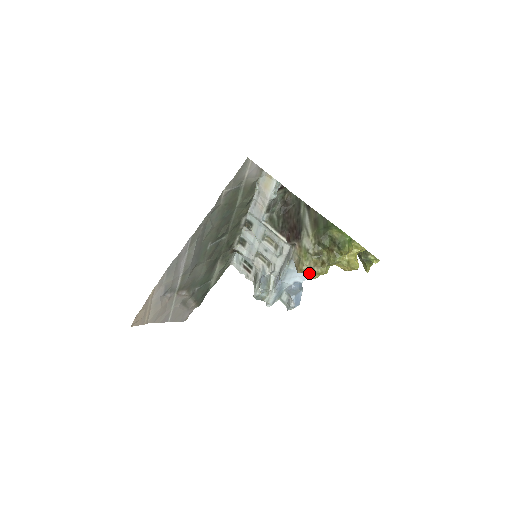
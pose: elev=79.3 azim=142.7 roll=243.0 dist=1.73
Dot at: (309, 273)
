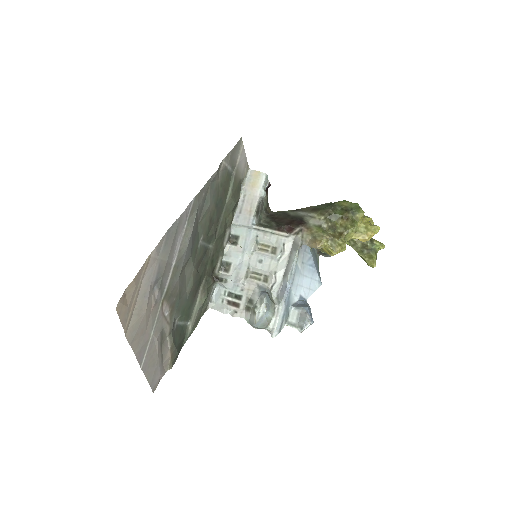
Dot at: (330, 245)
